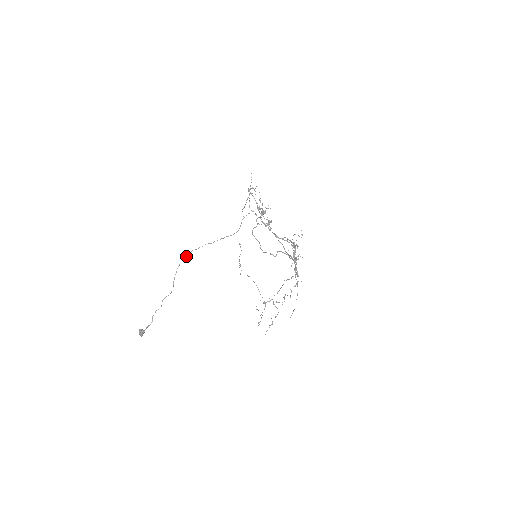
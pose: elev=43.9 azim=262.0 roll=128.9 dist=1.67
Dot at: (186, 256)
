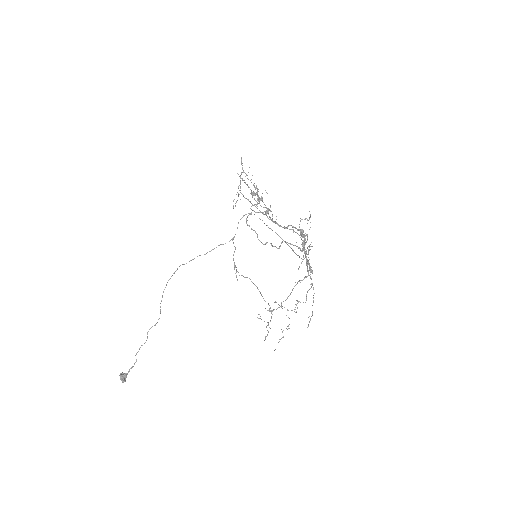
Dot at: occluded
